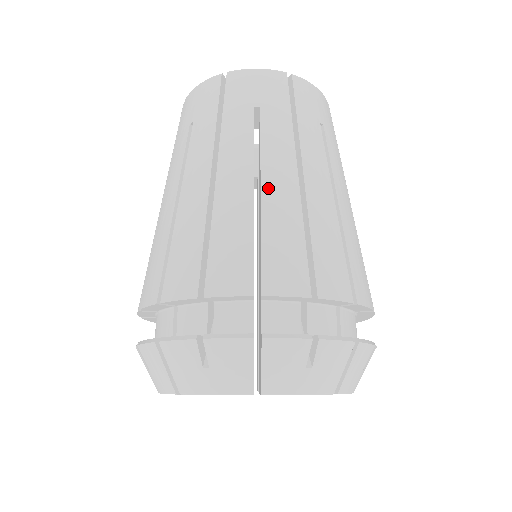
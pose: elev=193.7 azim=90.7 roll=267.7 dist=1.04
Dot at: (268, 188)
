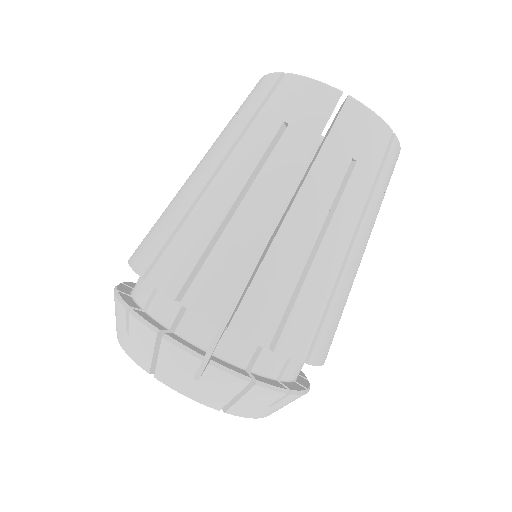
Dot at: (323, 252)
